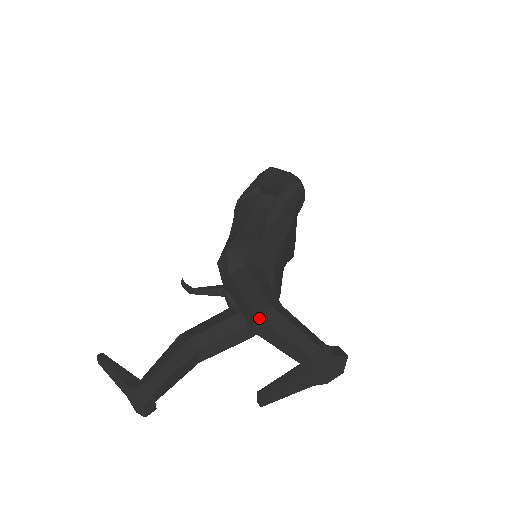
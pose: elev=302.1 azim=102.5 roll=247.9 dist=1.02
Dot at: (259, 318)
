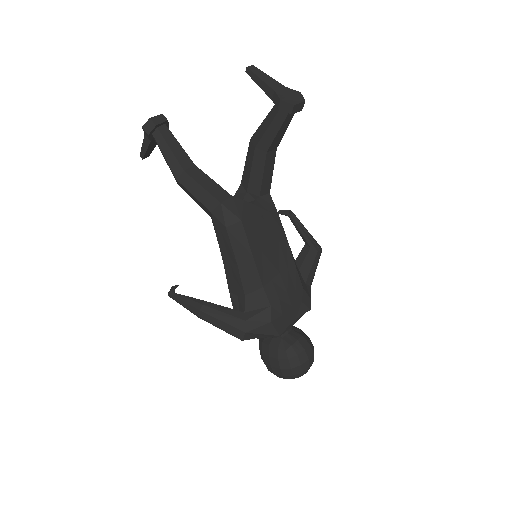
Dot at: occluded
